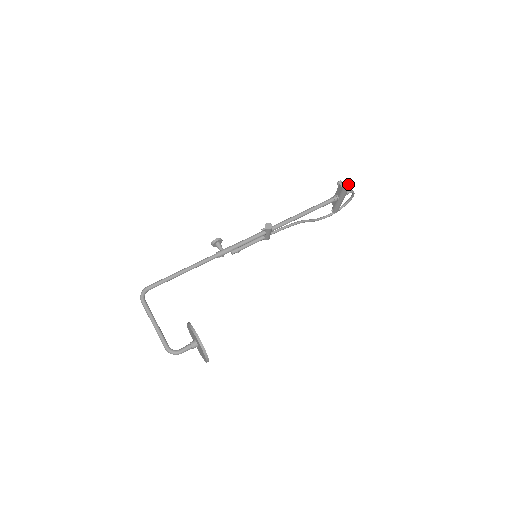
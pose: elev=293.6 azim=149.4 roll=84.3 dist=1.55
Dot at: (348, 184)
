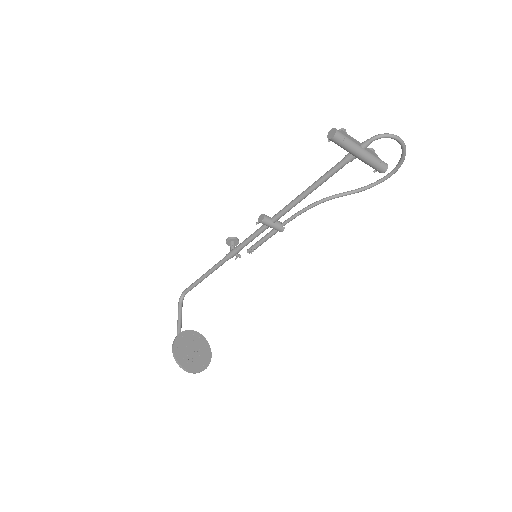
Dot at: (331, 136)
